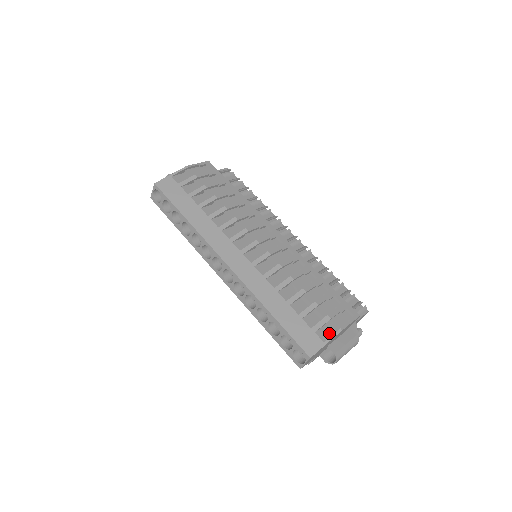
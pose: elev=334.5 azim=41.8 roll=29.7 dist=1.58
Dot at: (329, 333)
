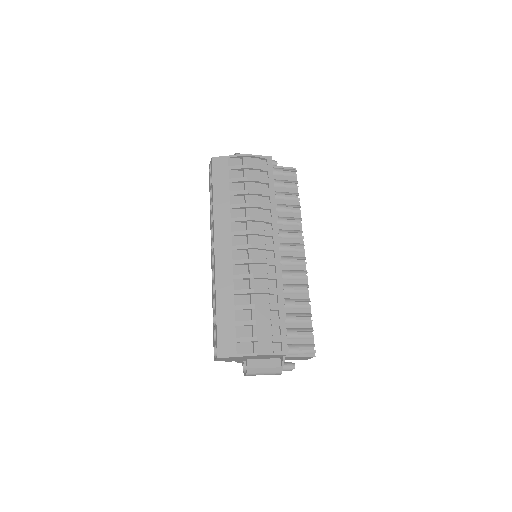
Dot at: (249, 350)
